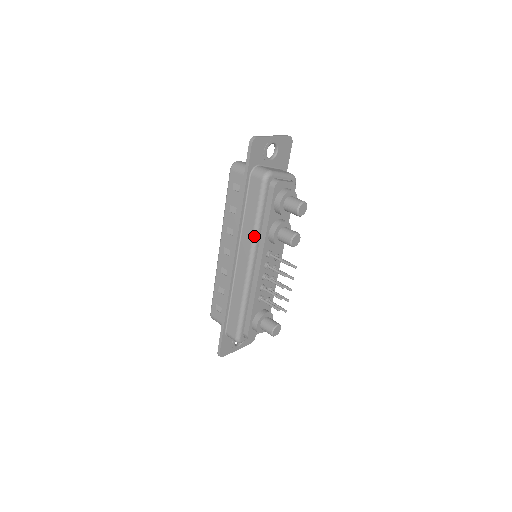
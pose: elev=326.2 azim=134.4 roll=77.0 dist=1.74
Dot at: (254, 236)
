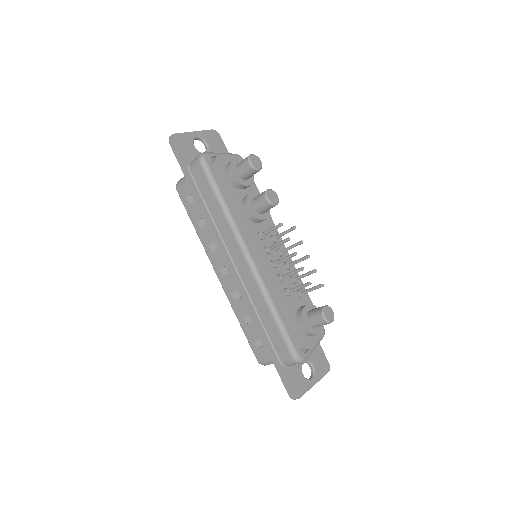
Dot at: (230, 223)
